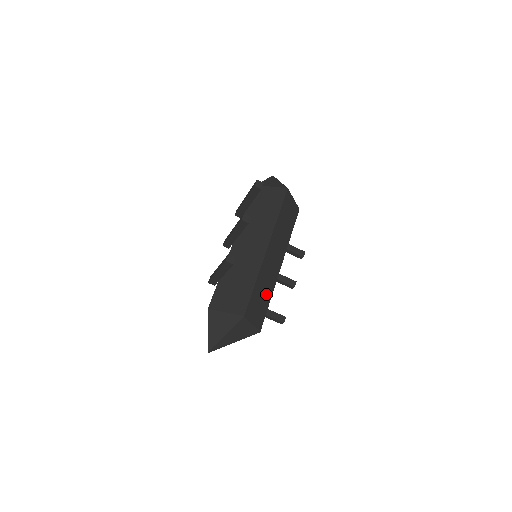
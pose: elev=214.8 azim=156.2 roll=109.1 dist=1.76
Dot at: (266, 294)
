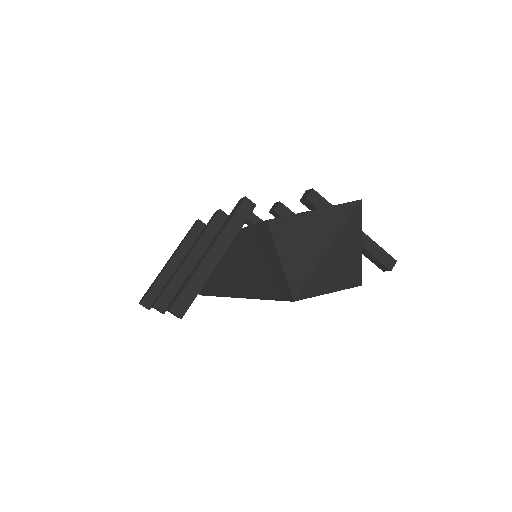
Dot at: occluded
